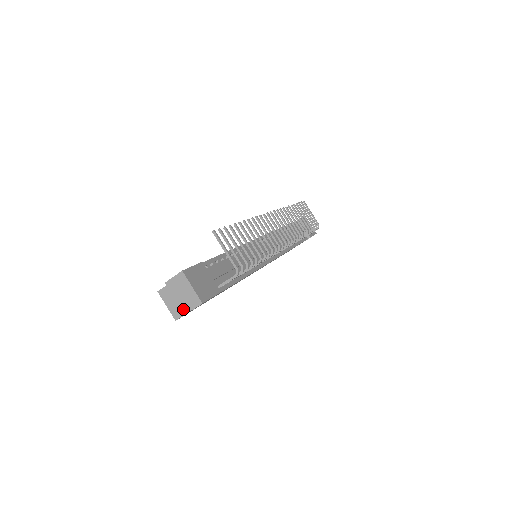
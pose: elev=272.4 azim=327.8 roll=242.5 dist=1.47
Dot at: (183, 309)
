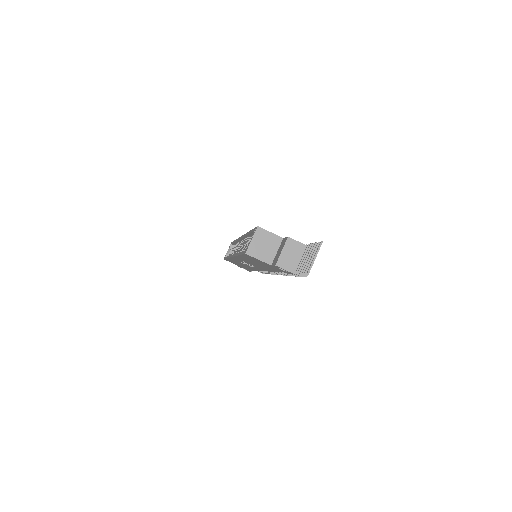
Dot at: (279, 262)
